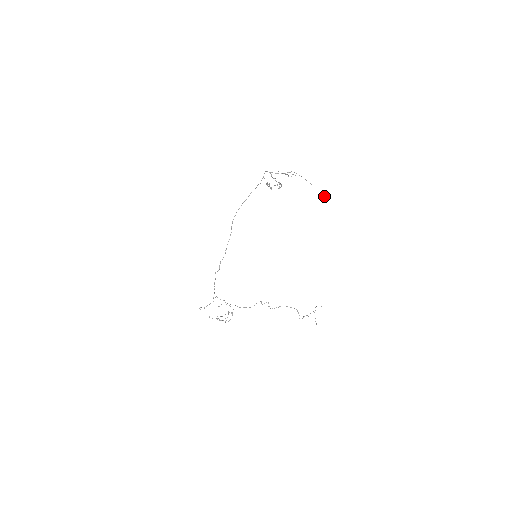
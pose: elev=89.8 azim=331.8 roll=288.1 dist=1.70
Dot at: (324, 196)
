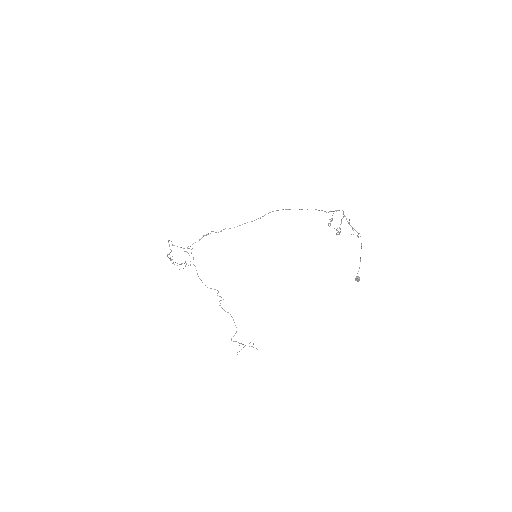
Dot at: (359, 279)
